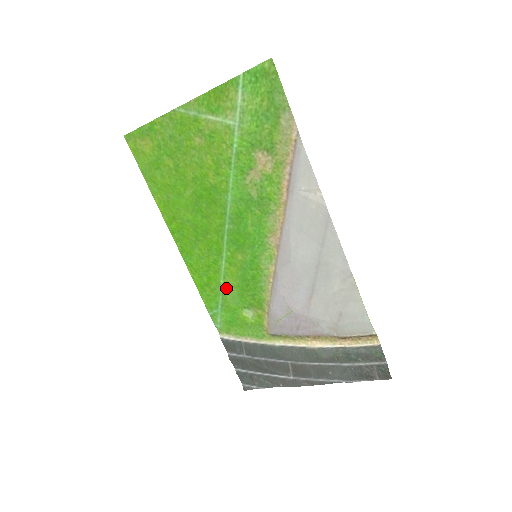
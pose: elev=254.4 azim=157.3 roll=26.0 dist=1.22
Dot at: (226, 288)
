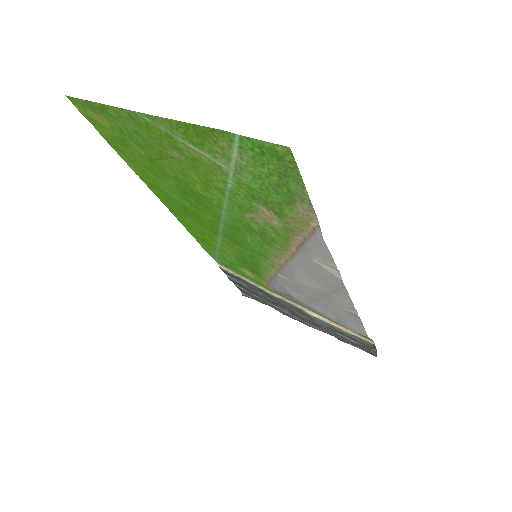
Dot at: (223, 252)
